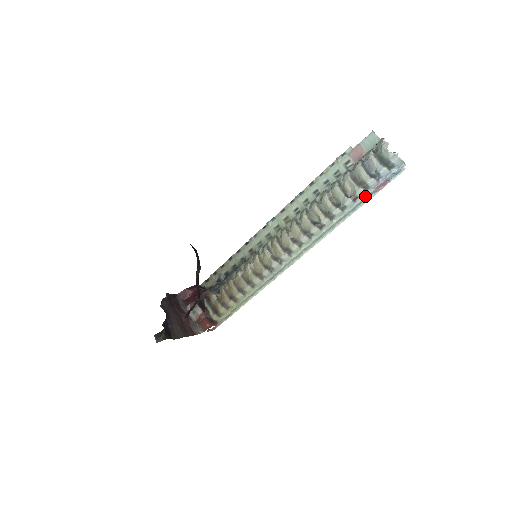
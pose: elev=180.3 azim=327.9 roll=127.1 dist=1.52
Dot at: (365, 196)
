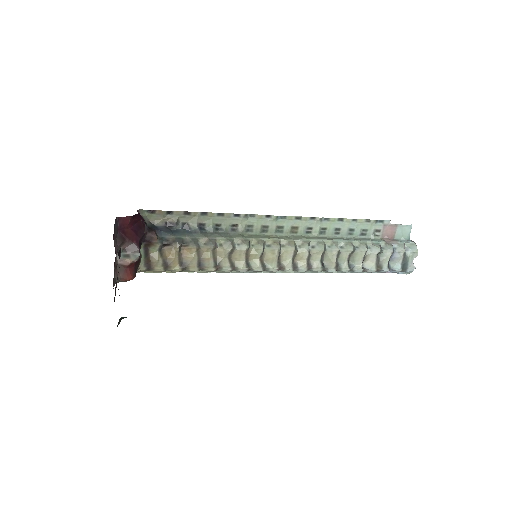
Dot at: (368, 272)
